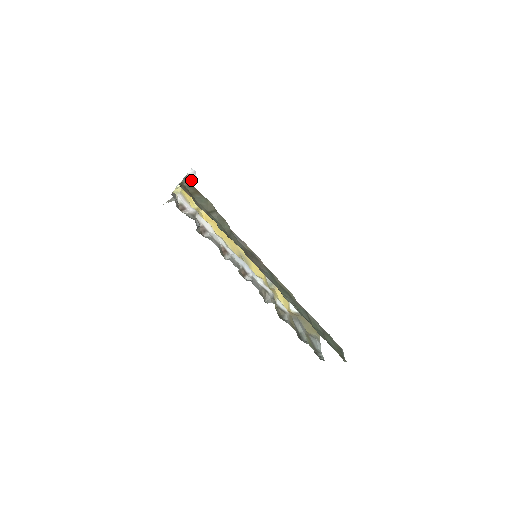
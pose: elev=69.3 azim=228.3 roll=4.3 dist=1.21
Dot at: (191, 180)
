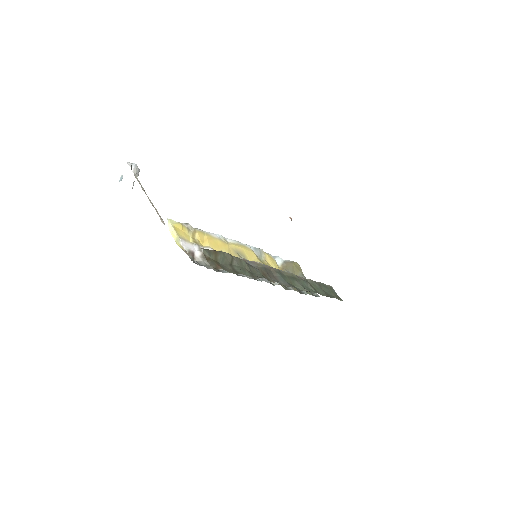
Dot at: (137, 176)
